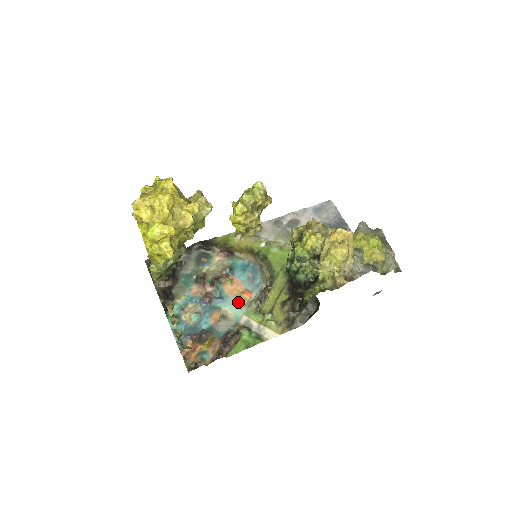
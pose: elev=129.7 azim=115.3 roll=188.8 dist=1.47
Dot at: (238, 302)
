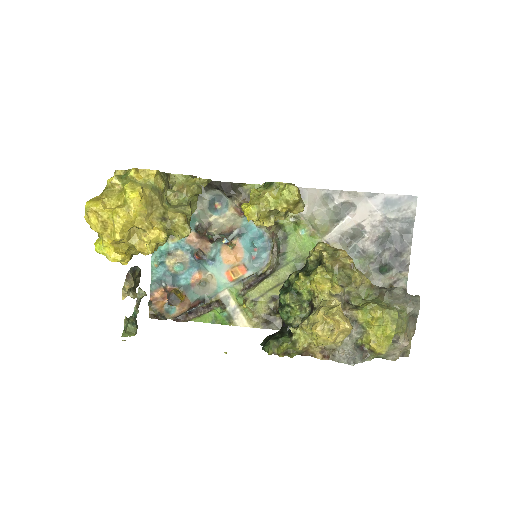
Dot at: (228, 273)
